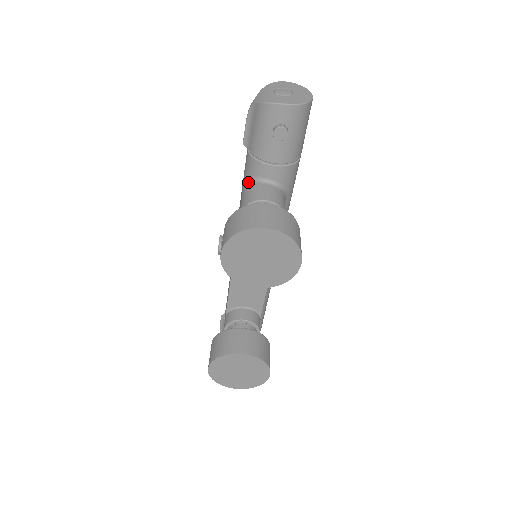
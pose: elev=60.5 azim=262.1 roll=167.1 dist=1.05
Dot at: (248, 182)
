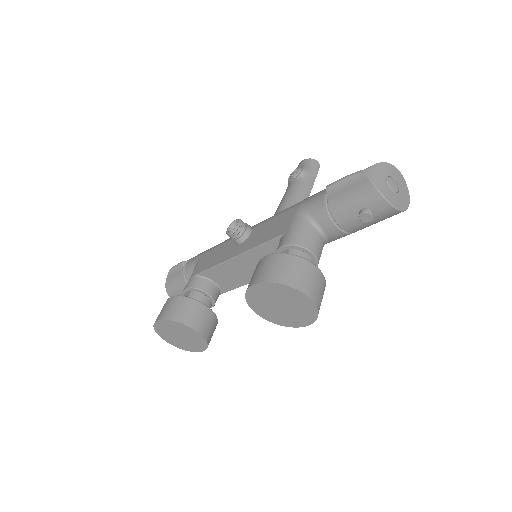
Dot at: (305, 218)
